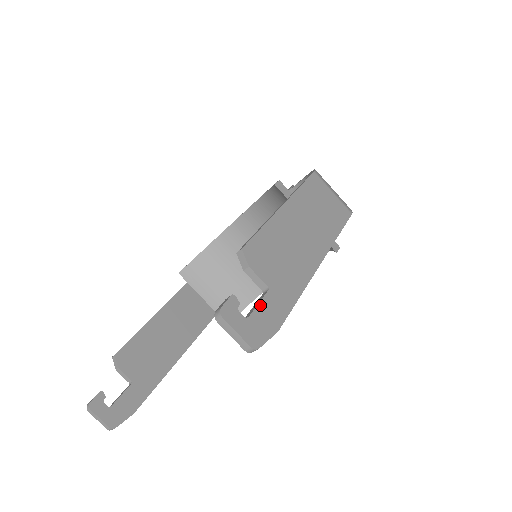
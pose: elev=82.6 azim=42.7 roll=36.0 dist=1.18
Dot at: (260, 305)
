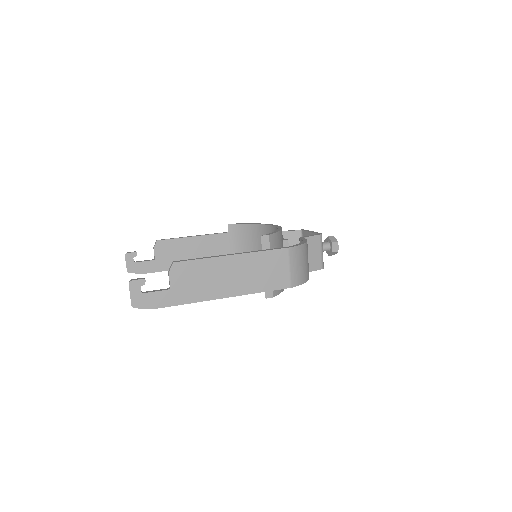
Dot at: (156, 292)
